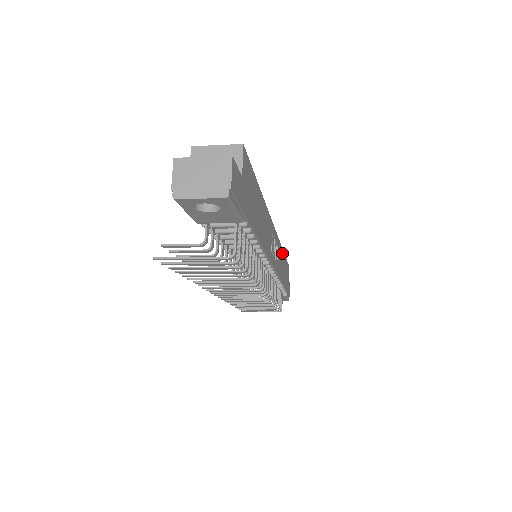
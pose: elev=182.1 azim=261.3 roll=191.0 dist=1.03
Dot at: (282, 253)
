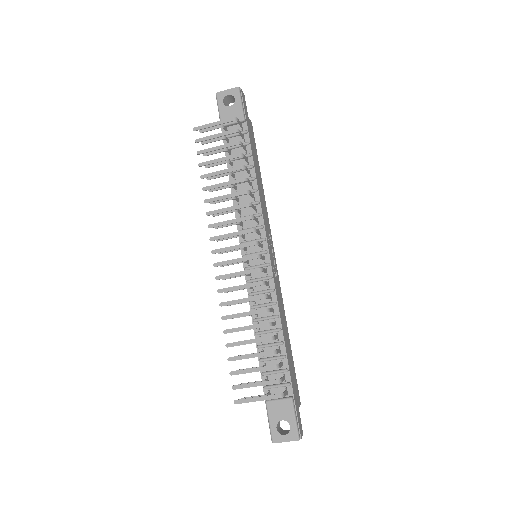
Dot at: (285, 322)
